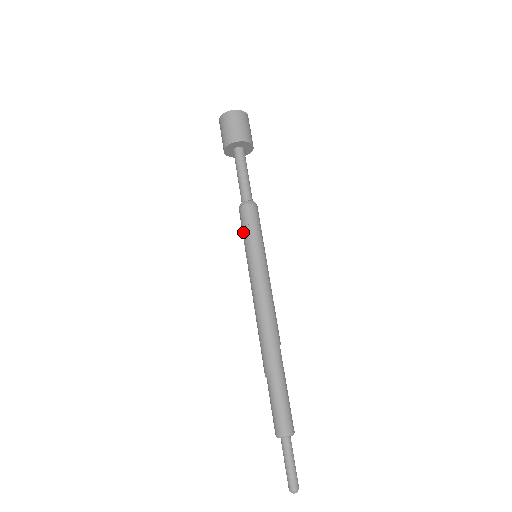
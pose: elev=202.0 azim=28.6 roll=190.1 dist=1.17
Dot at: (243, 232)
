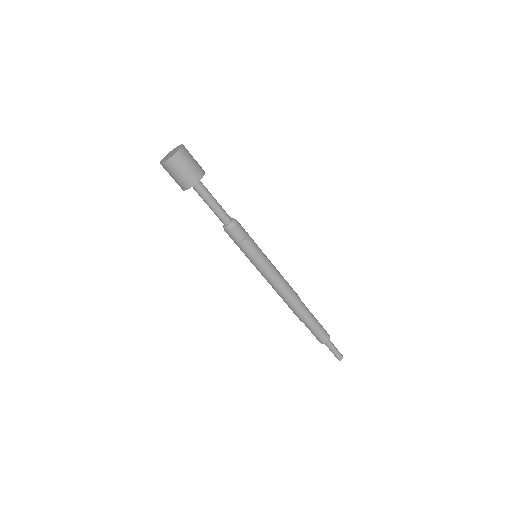
Dot at: occluded
